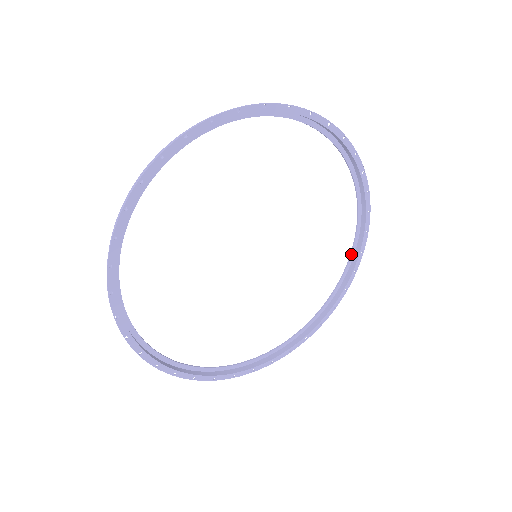
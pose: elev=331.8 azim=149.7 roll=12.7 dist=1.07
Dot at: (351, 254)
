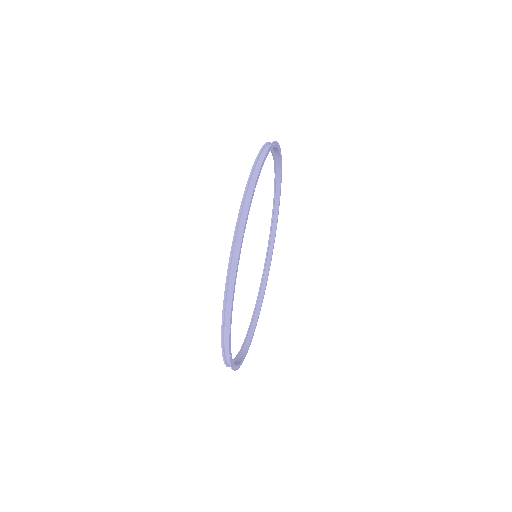
Dot at: (266, 258)
